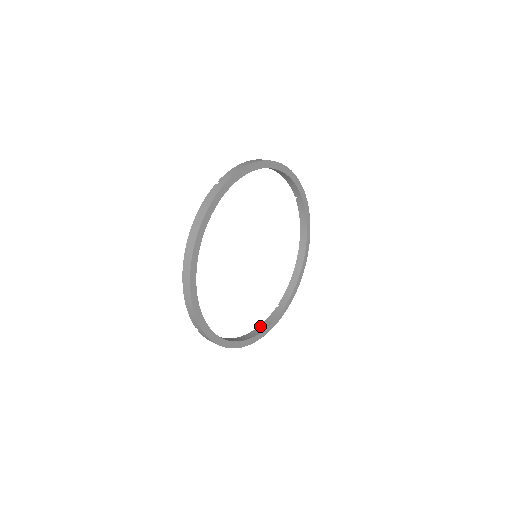
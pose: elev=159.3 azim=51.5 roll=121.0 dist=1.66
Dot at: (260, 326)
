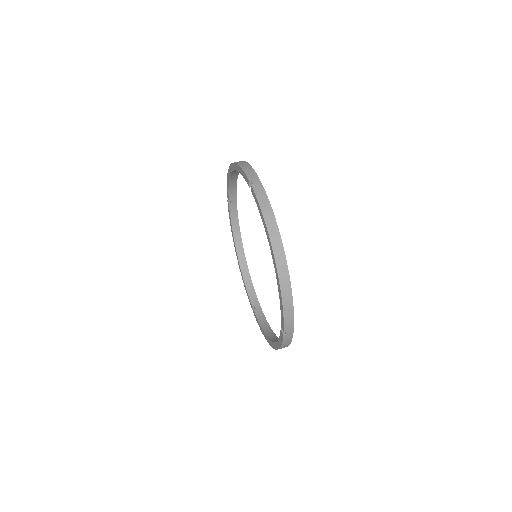
Dot at: (263, 328)
